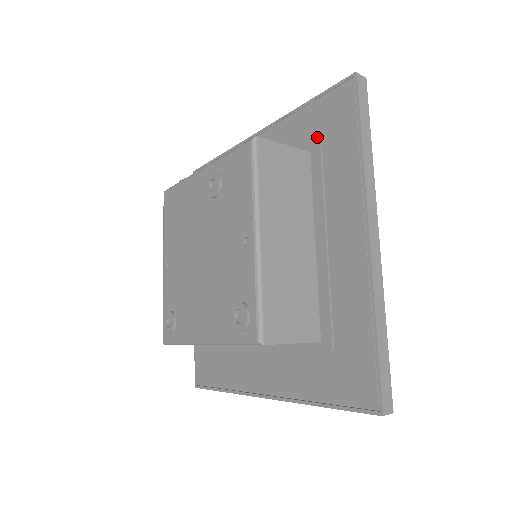
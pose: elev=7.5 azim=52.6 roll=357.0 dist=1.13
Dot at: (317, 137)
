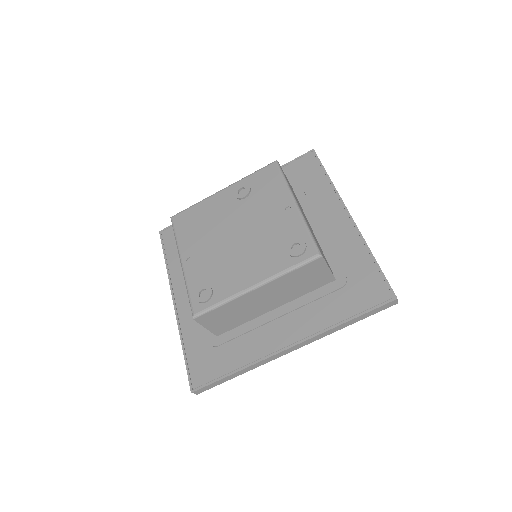
Dot at: (293, 181)
